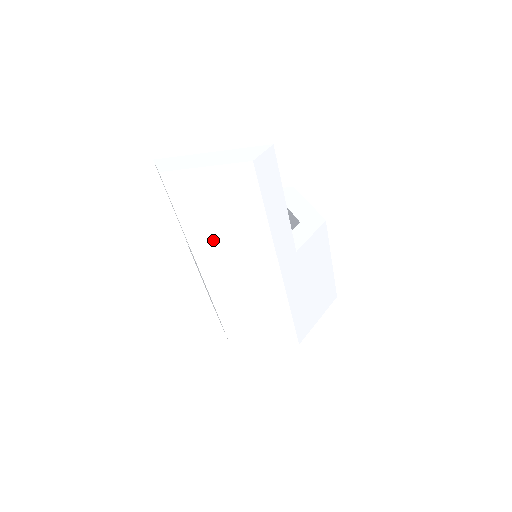
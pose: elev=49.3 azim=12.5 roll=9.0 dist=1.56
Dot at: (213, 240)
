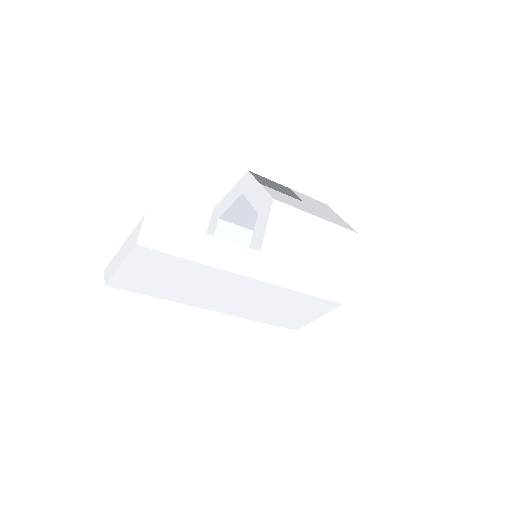
Dot at: (189, 293)
